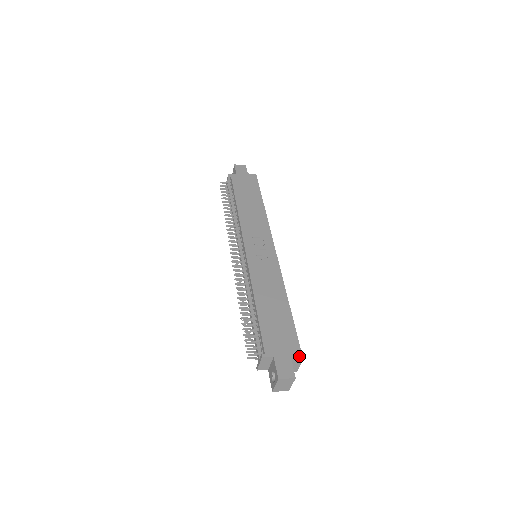
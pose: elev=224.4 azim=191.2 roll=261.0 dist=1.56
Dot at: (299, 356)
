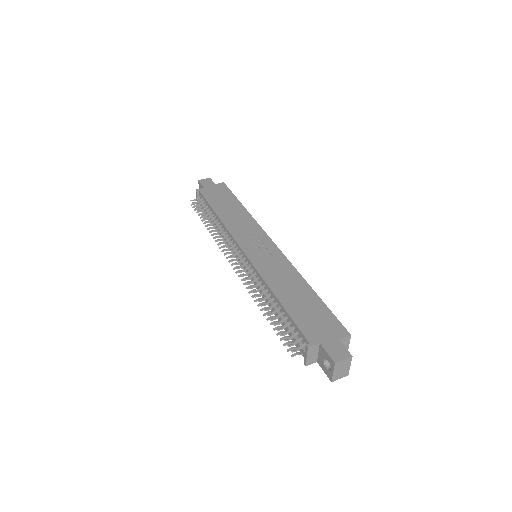
Dot at: (345, 334)
